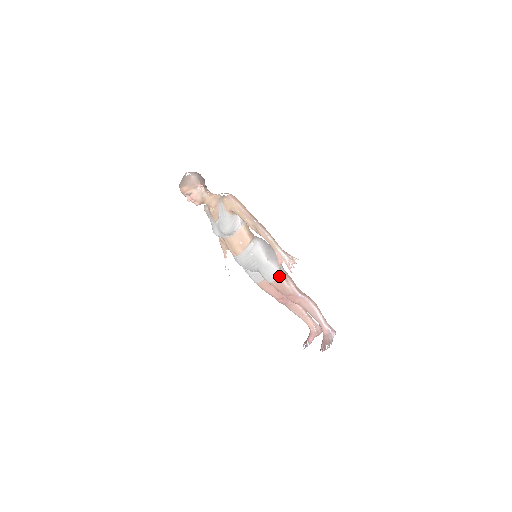
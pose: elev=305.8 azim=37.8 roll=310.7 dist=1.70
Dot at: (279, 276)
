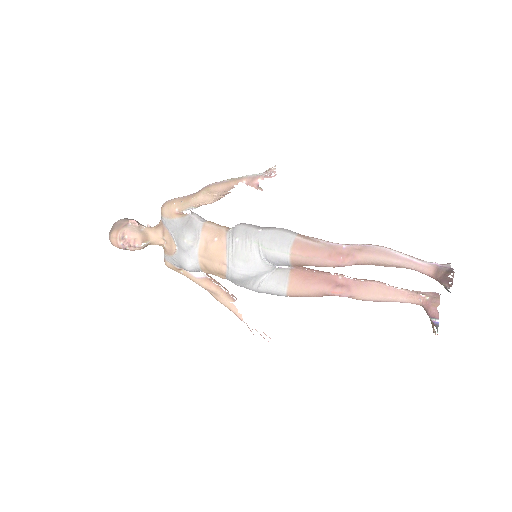
Dot at: (292, 237)
